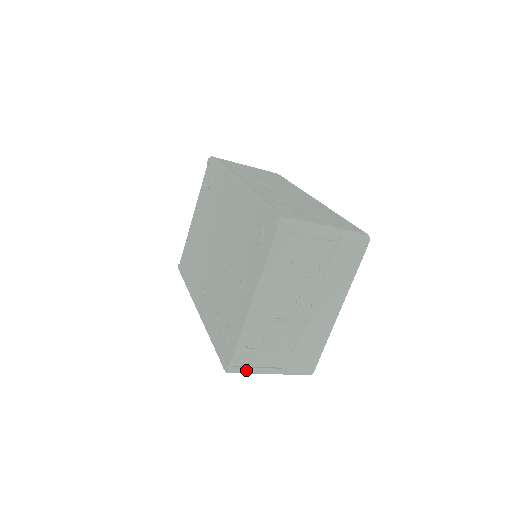
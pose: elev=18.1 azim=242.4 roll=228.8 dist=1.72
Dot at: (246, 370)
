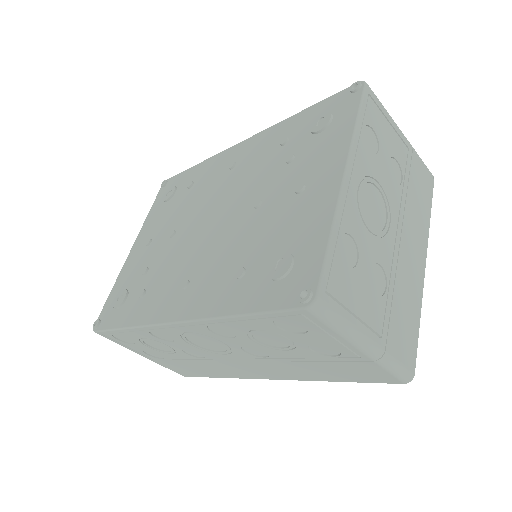
Dot at: (339, 312)
